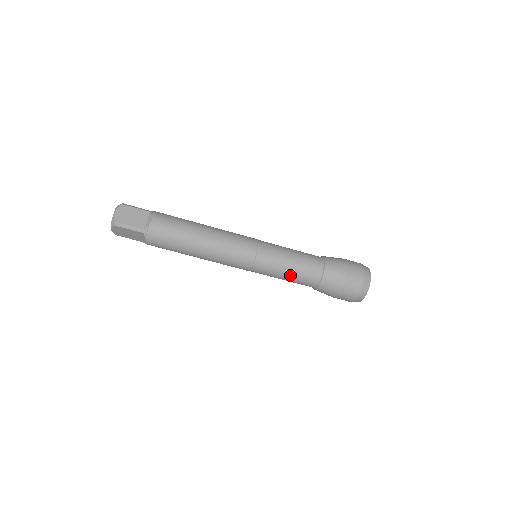
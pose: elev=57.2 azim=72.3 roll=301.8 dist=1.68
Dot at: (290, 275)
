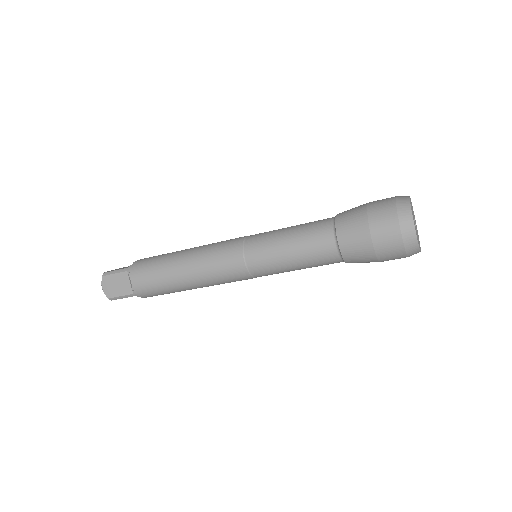
Dot at: (302, 268)
